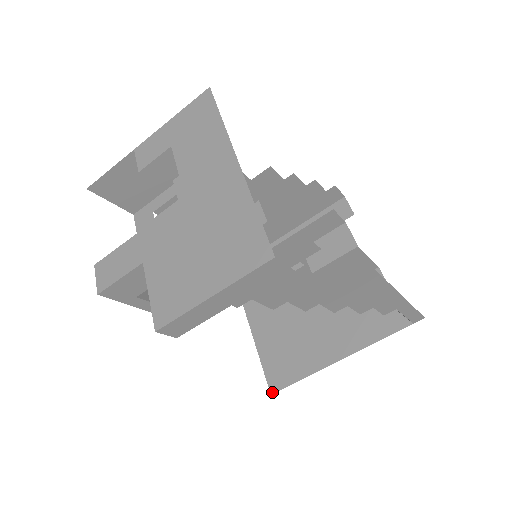
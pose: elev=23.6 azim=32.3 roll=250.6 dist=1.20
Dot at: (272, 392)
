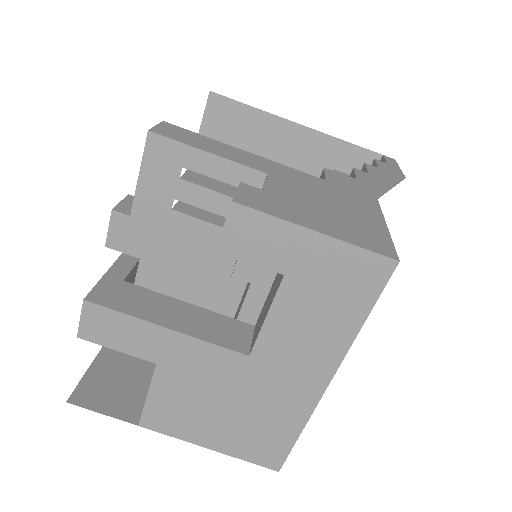
Dot at: occluded
